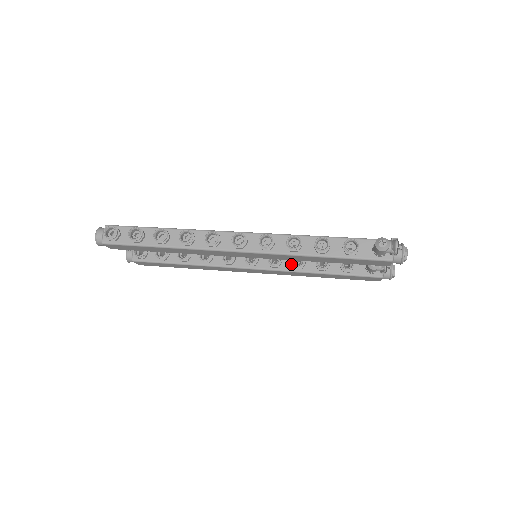
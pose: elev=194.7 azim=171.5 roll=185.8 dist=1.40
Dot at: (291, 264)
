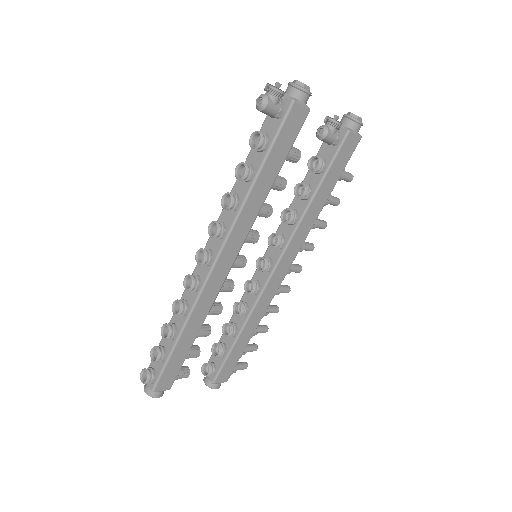
Dot at: (289, 226)
